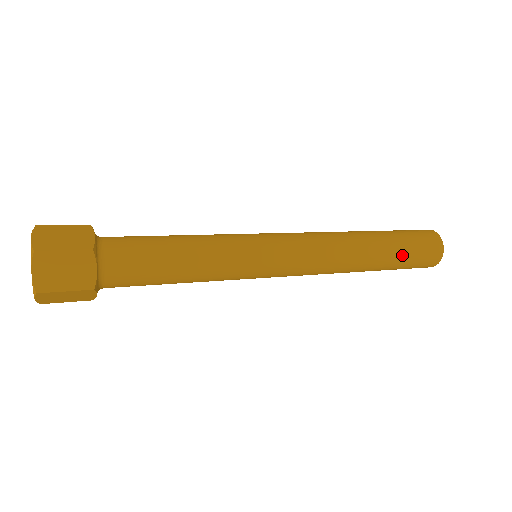
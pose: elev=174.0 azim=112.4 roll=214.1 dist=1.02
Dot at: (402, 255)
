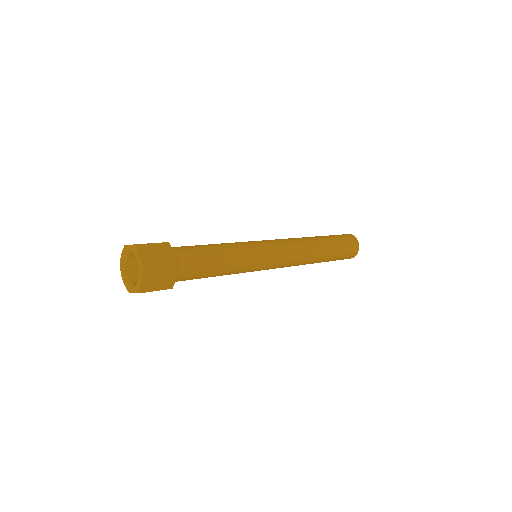
Dot at: (337, 255)
